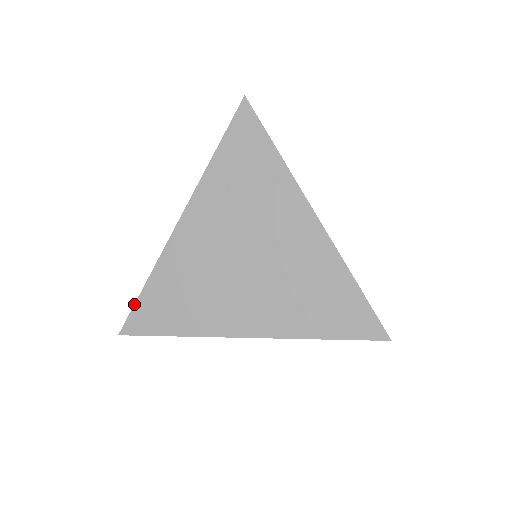
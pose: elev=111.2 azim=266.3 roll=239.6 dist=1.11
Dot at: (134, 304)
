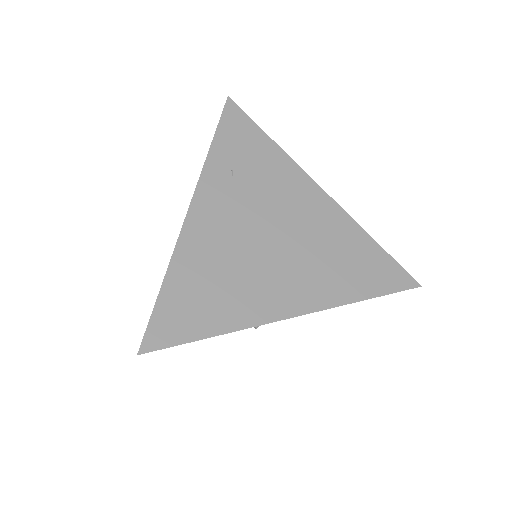
Dot at: (152, 311)
